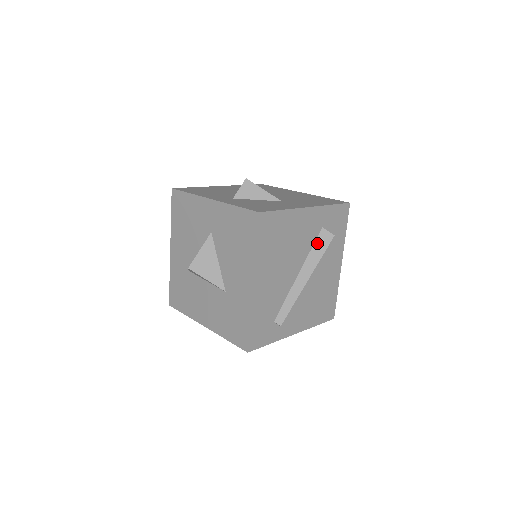
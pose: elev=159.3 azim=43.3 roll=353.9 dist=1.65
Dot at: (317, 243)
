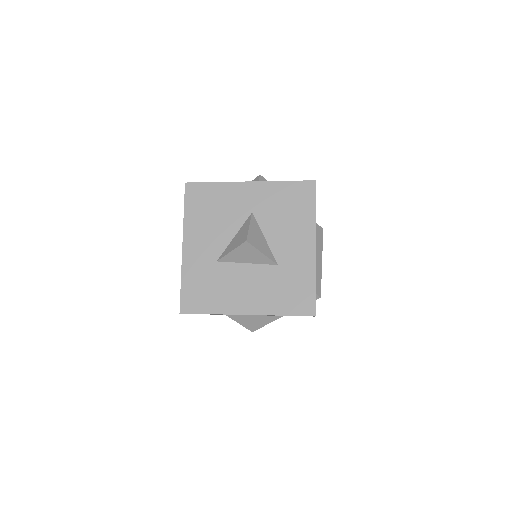
Dot at: (316, 233)
